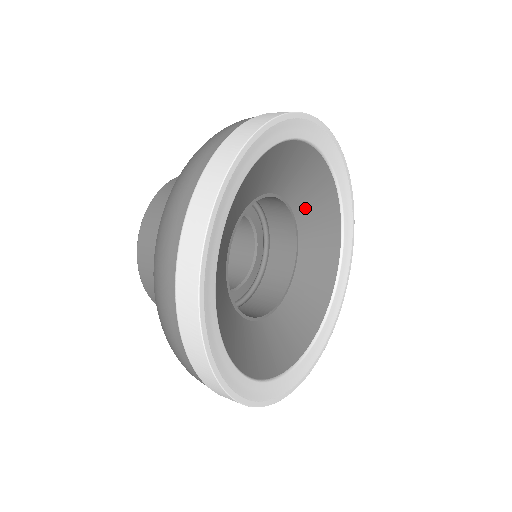
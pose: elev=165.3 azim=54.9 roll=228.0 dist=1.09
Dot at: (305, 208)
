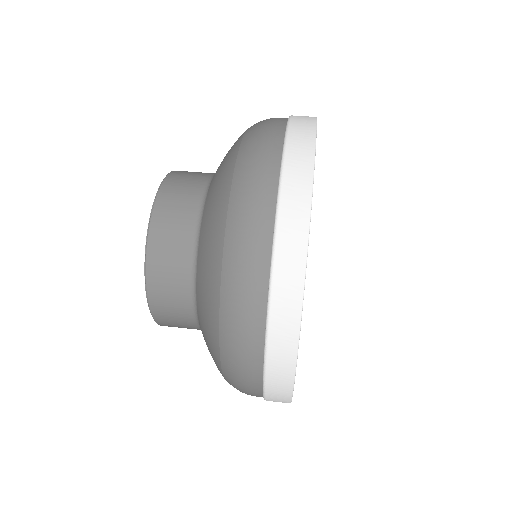
Dot at: occluded
